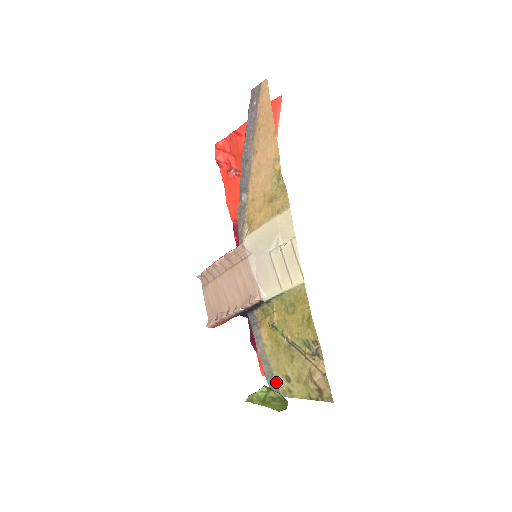
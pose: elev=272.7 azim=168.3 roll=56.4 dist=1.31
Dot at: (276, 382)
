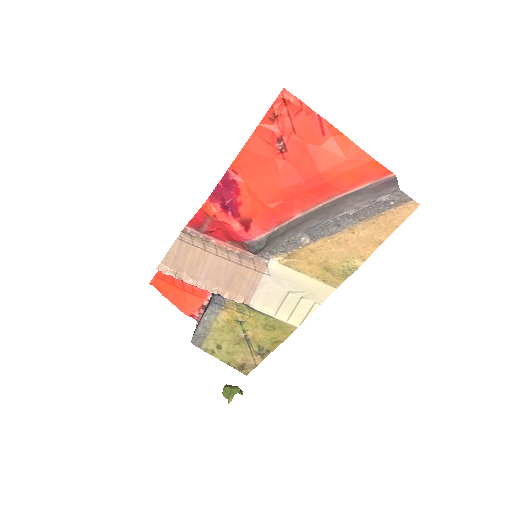
Dot at: (204, 341)
